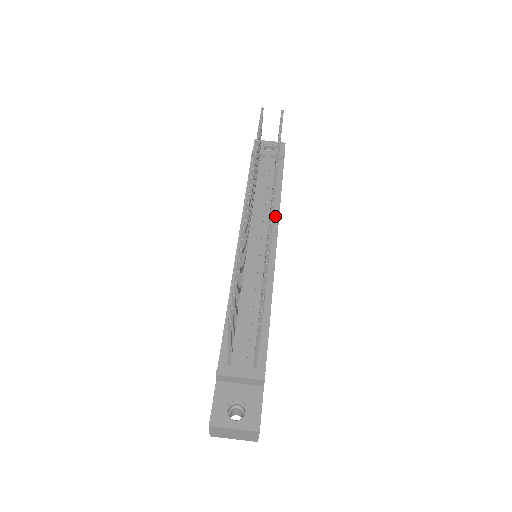
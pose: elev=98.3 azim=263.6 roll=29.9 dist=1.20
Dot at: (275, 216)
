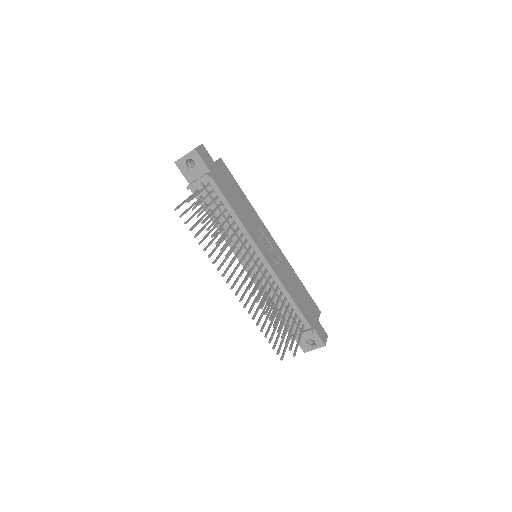
Dot at: (245, 233)
